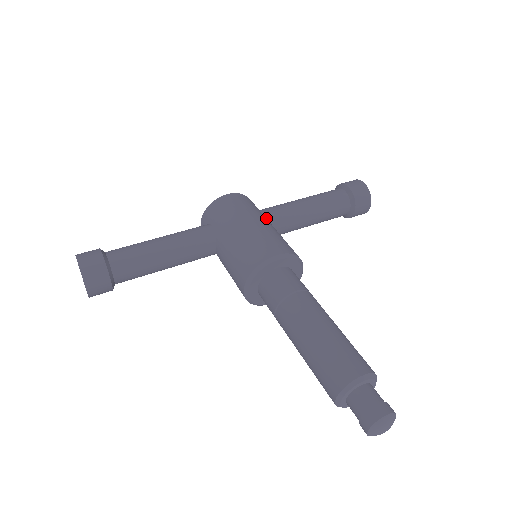
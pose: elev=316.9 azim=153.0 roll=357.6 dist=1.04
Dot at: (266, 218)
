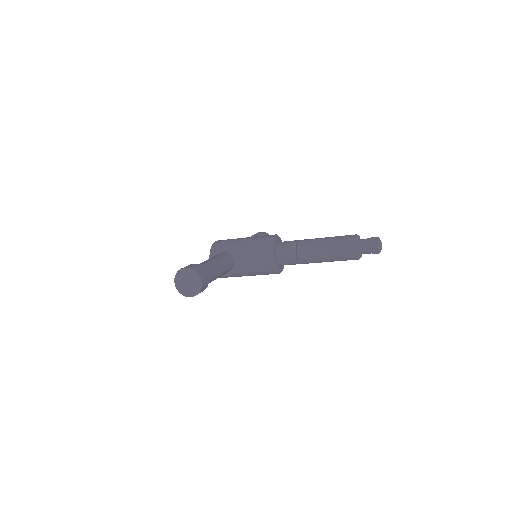
Dot at: occluded
